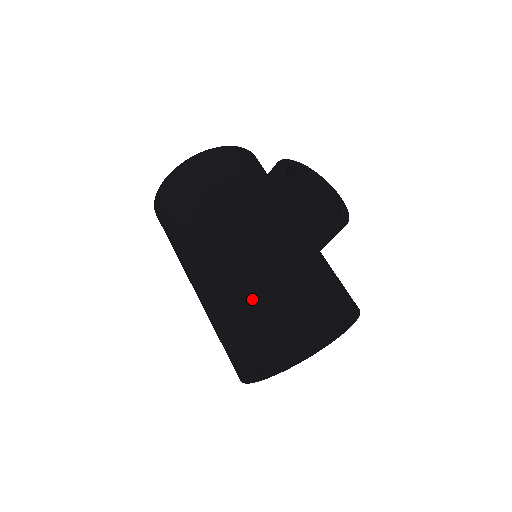
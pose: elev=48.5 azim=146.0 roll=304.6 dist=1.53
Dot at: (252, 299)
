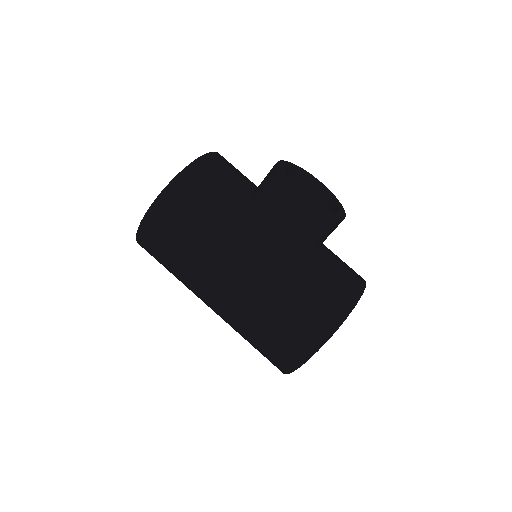
Dot at: (293, 305)
